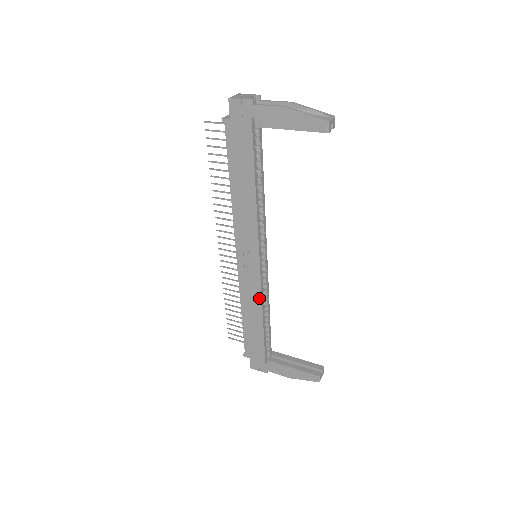
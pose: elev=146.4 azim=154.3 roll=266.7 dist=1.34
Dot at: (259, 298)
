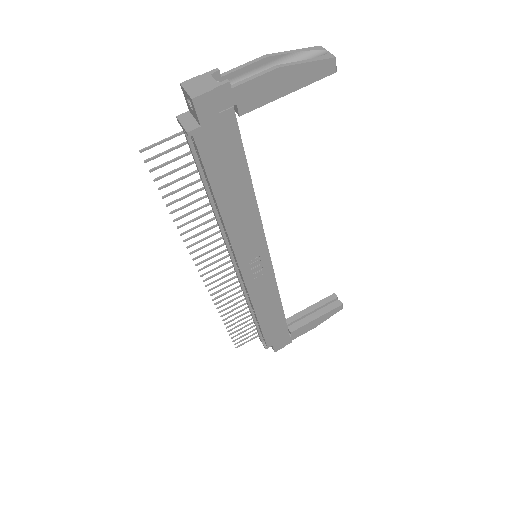
Dot at: (275, 291)
